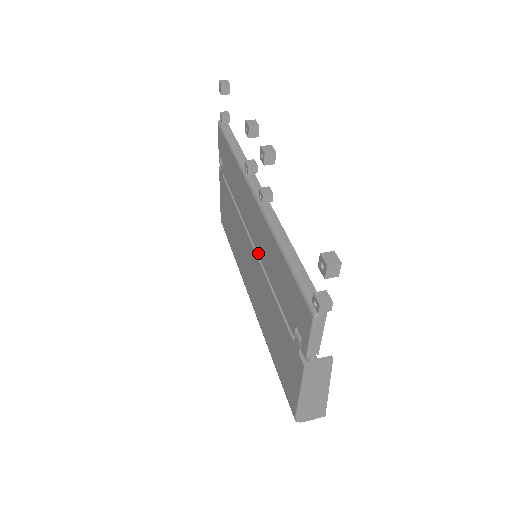
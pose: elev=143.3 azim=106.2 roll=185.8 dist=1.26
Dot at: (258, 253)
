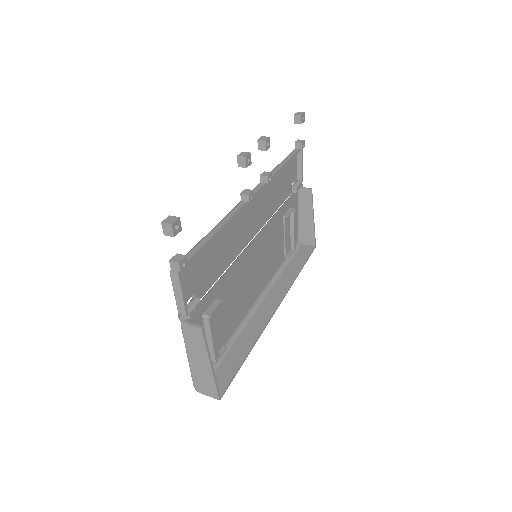
Dot at: (241, 247)
